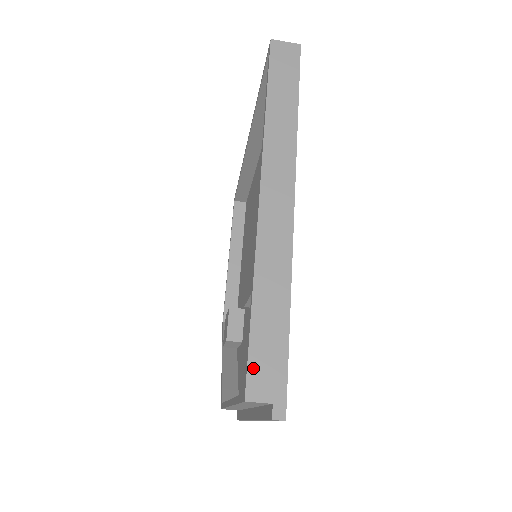
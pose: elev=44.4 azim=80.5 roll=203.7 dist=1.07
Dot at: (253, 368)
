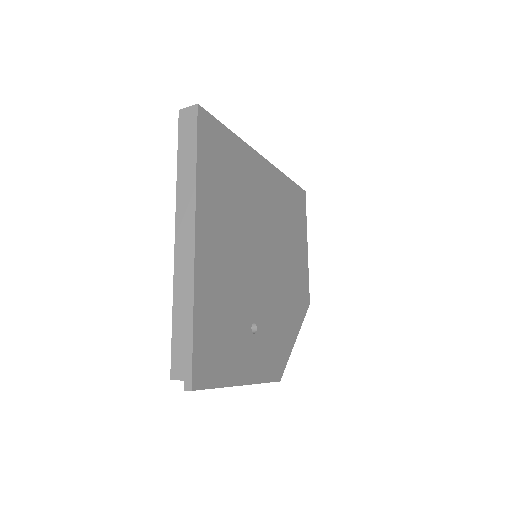
Dot at: (174, 359)
